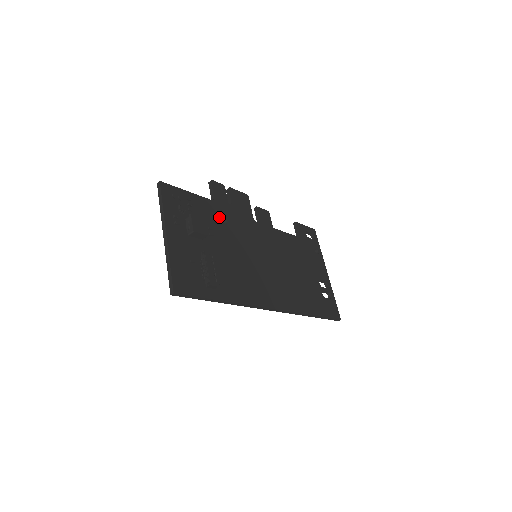
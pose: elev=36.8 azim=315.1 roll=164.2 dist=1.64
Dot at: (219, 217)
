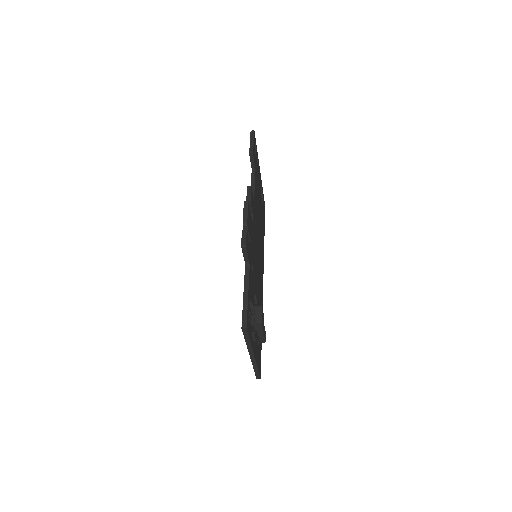
Dot at: (252, 273)
